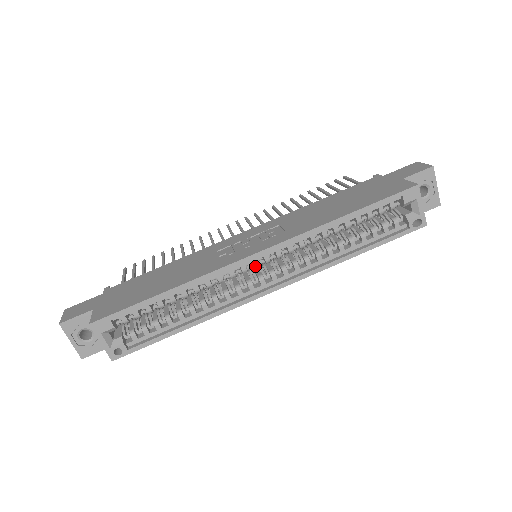
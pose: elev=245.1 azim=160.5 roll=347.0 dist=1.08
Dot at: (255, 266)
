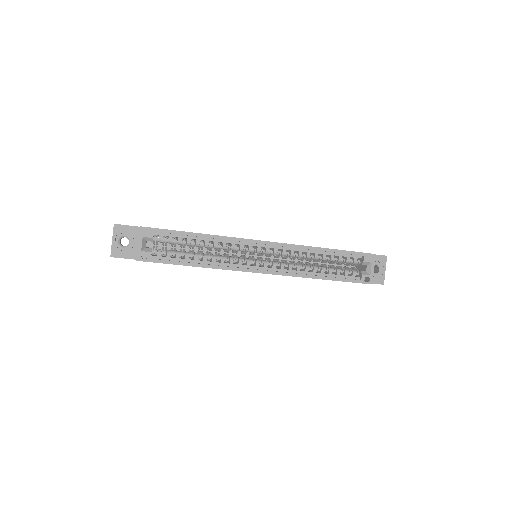
Dot at: (258, 251)
